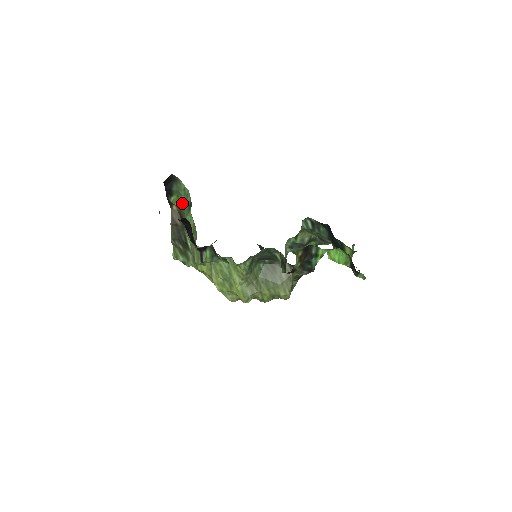
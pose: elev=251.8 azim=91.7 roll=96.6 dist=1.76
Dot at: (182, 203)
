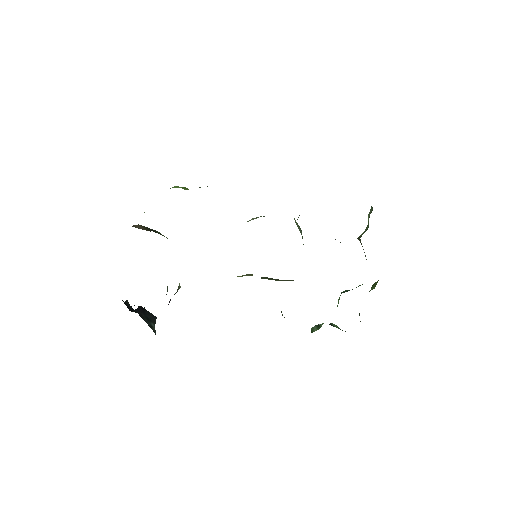
Dot at: occluded
